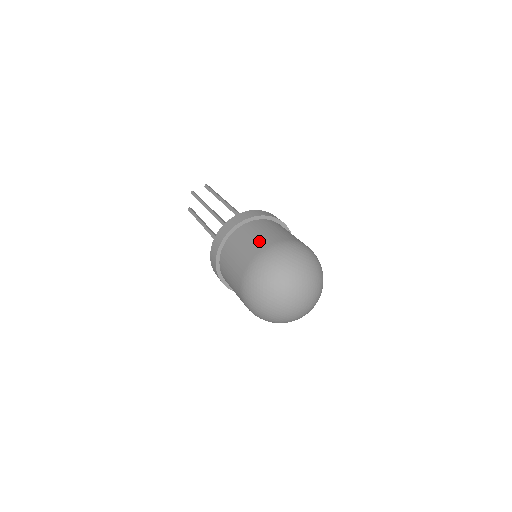
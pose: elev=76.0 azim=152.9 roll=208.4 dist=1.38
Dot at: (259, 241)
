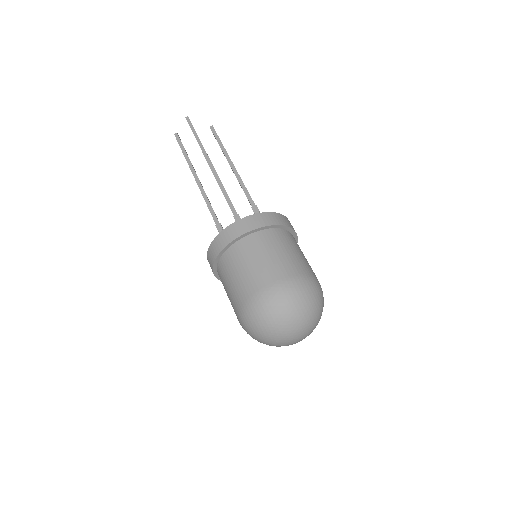
Dot at: (291, 262)
